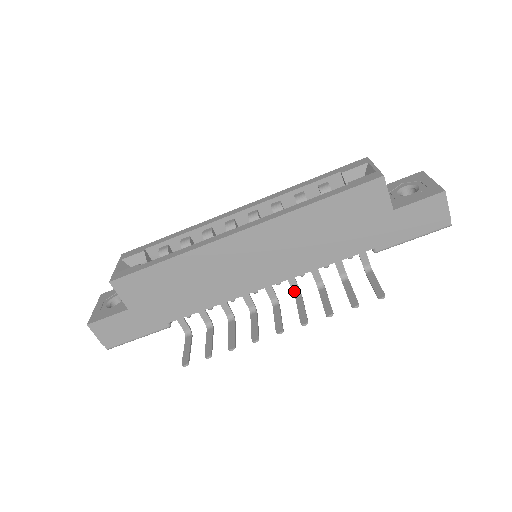
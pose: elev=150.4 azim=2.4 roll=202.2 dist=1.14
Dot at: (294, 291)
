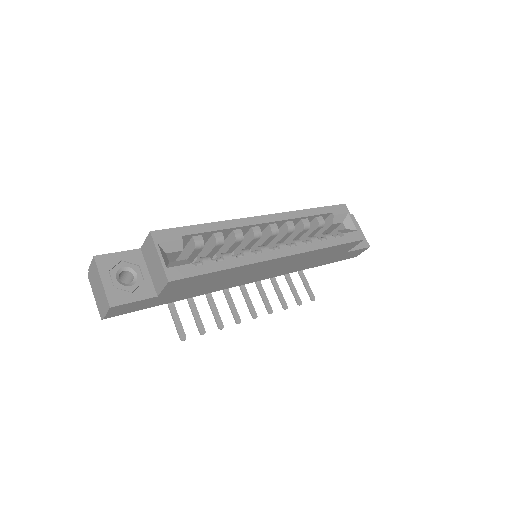
Dot at: occluded
